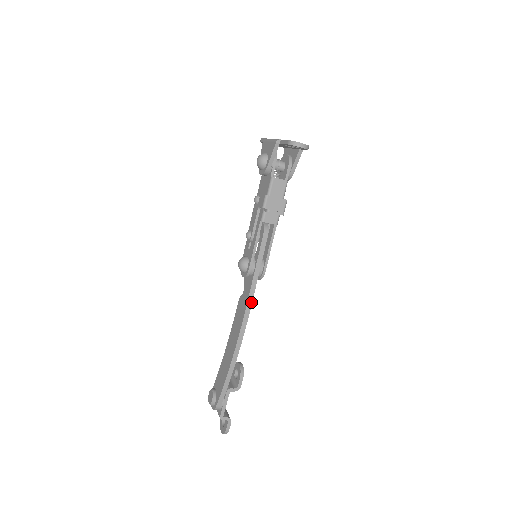
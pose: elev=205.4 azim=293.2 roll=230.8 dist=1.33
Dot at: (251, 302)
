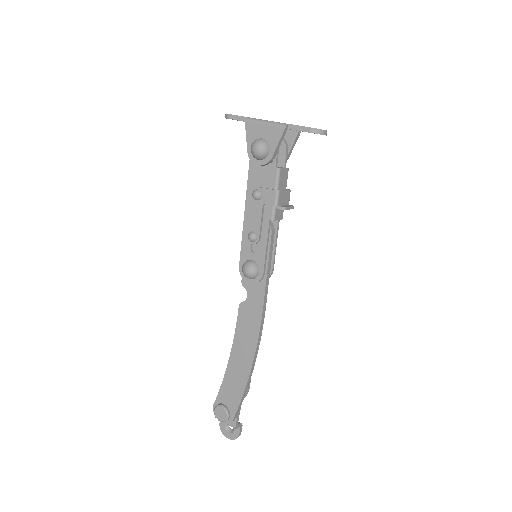
Dot at: (265, 307)
